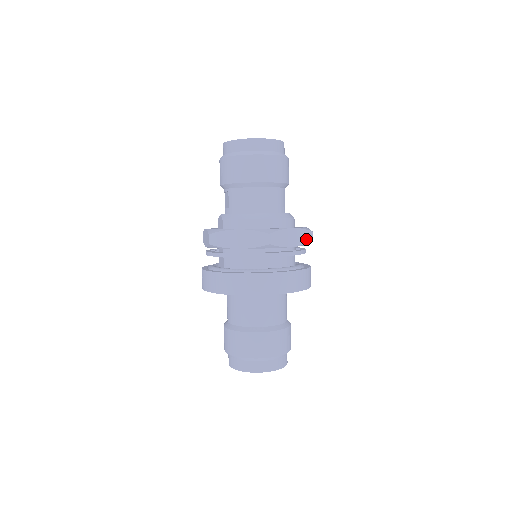
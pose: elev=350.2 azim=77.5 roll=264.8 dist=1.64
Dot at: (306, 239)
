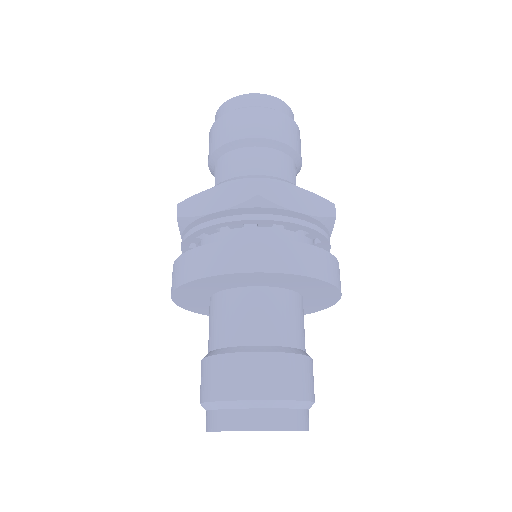
Dot at: (324, 211)
